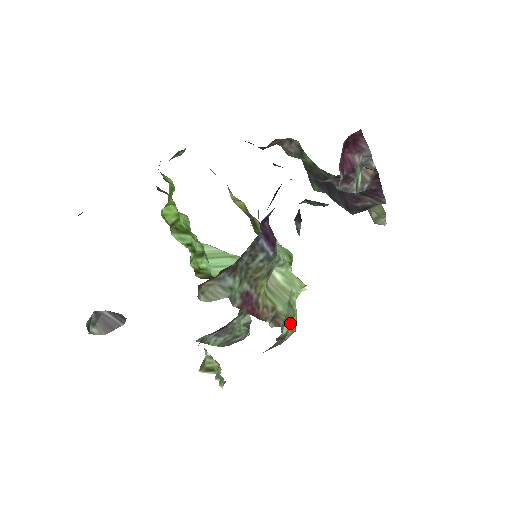
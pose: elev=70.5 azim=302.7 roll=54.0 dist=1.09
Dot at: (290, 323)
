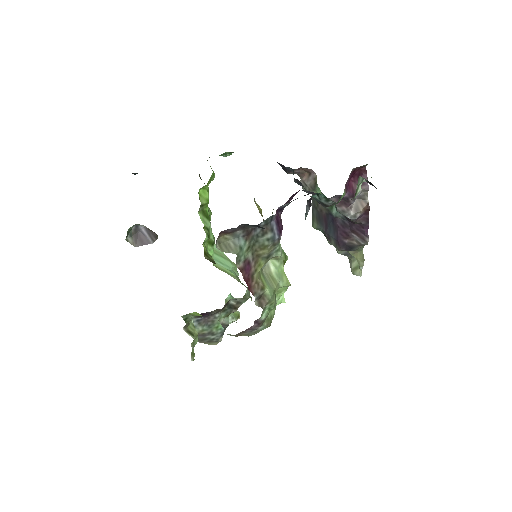
Dot at: (268, 315)
